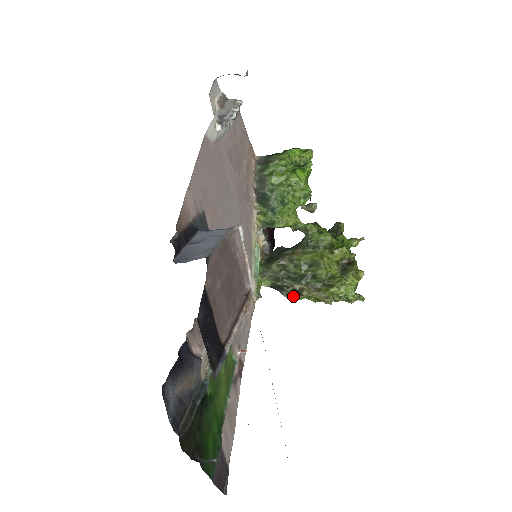
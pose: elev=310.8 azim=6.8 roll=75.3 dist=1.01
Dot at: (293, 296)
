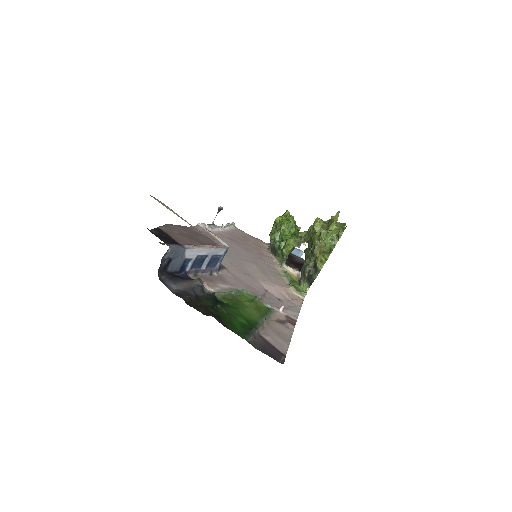
Dot at: (317, 272)
